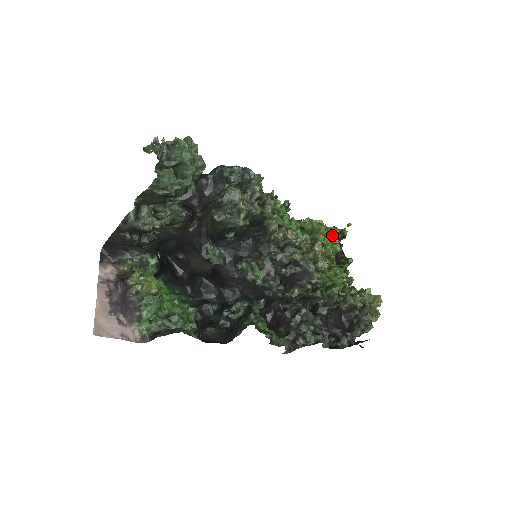
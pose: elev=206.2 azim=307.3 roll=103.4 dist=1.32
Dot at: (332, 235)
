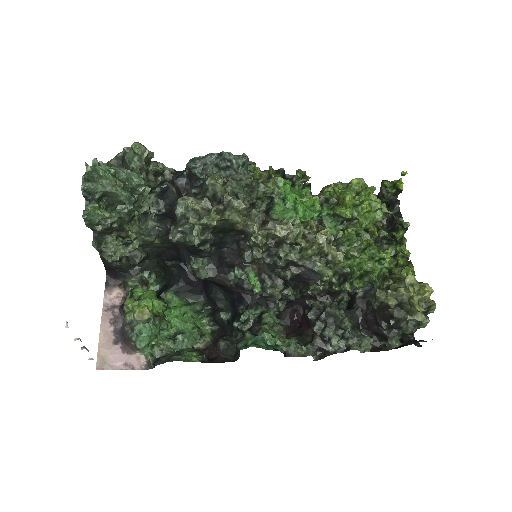
Dot at: (366, 202)
